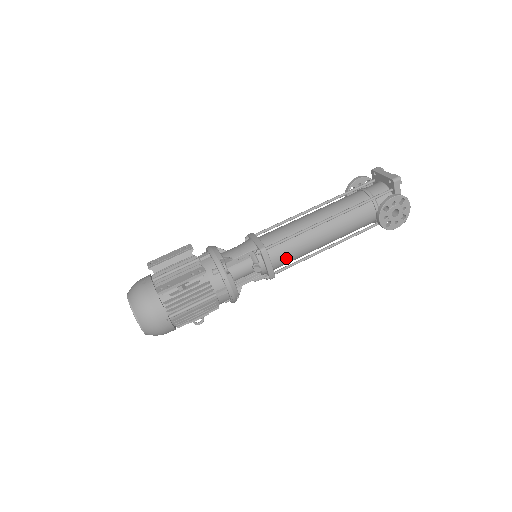
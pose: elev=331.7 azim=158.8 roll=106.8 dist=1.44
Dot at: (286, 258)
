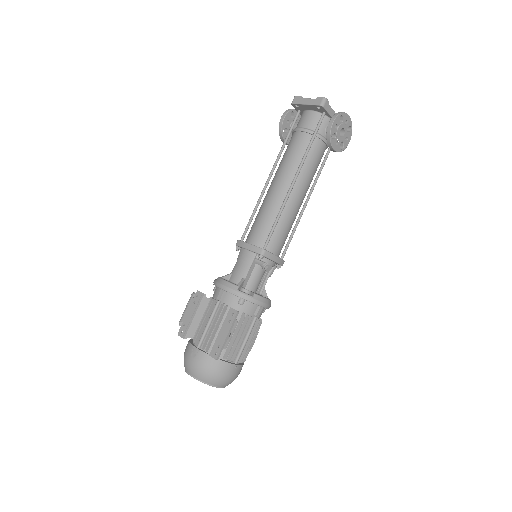
Dot at: (283, 241)
